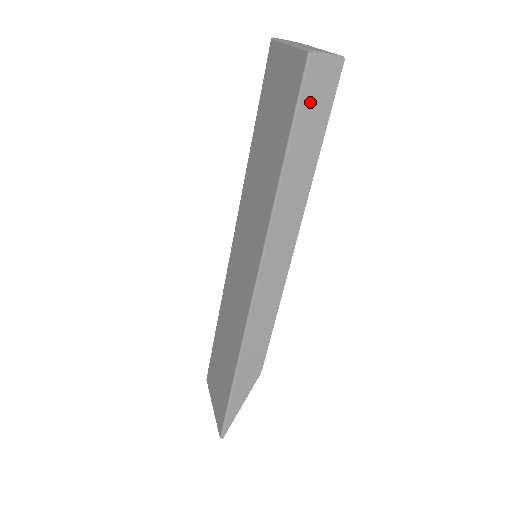
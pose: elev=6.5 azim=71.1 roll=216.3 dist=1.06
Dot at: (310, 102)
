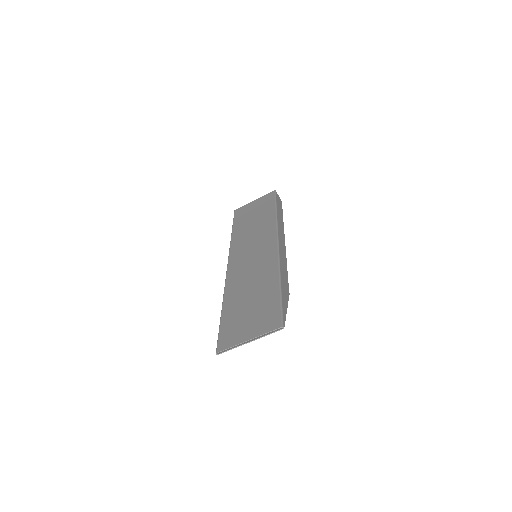
Dot at: (278, 201)
